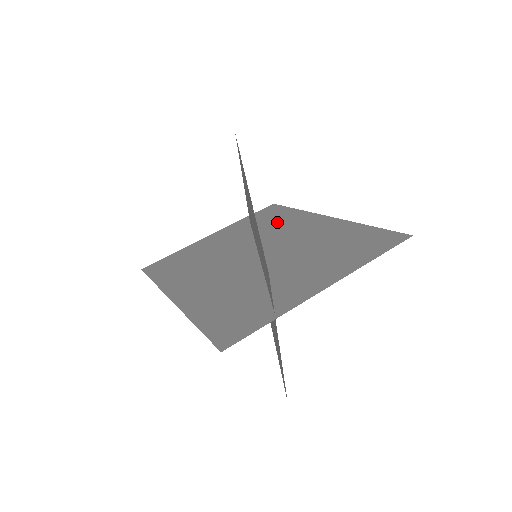
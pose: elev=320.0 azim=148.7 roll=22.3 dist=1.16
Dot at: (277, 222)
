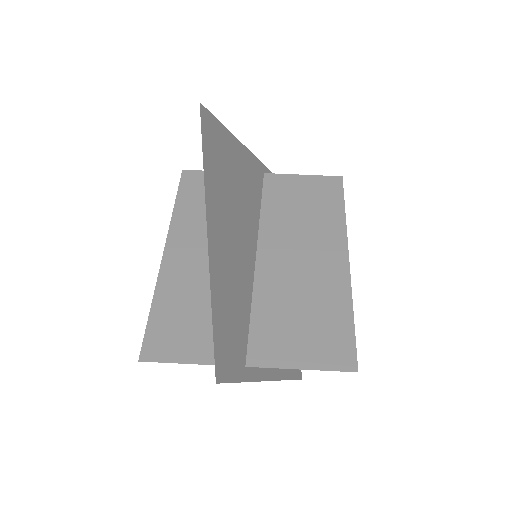
Dot at: (314, 218)
